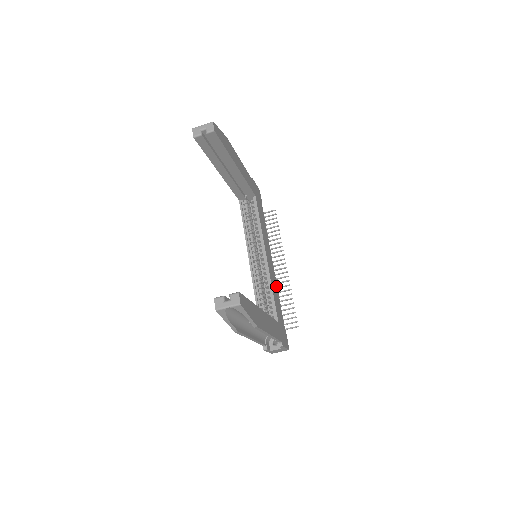
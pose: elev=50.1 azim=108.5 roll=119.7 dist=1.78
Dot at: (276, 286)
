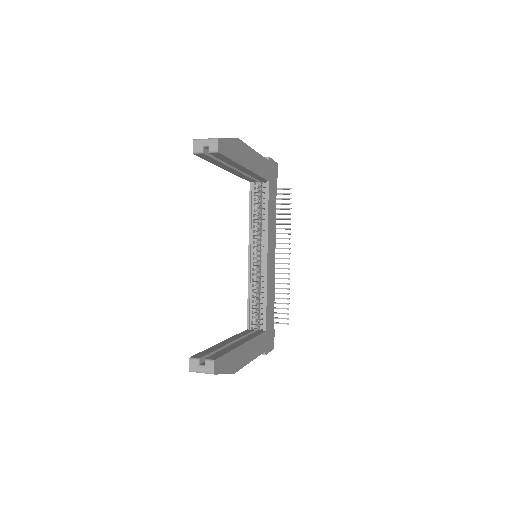
Dot at: (273, 283)
